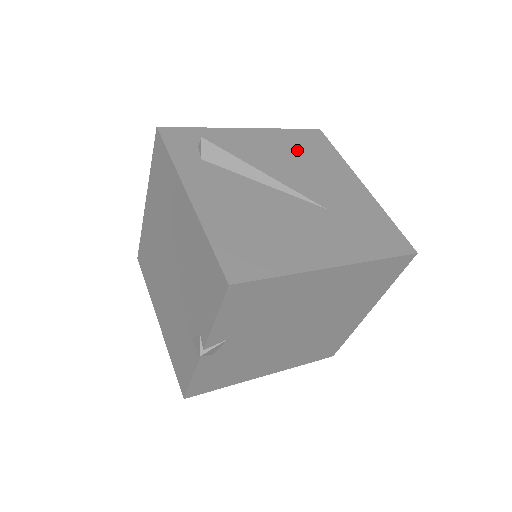
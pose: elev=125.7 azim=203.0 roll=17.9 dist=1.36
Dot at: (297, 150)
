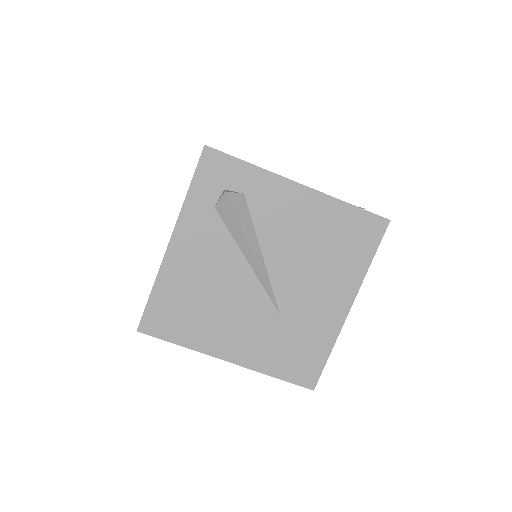
Dot at: (327, 238)
